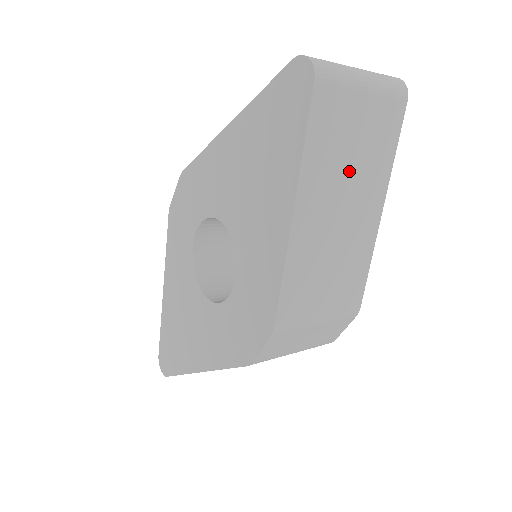
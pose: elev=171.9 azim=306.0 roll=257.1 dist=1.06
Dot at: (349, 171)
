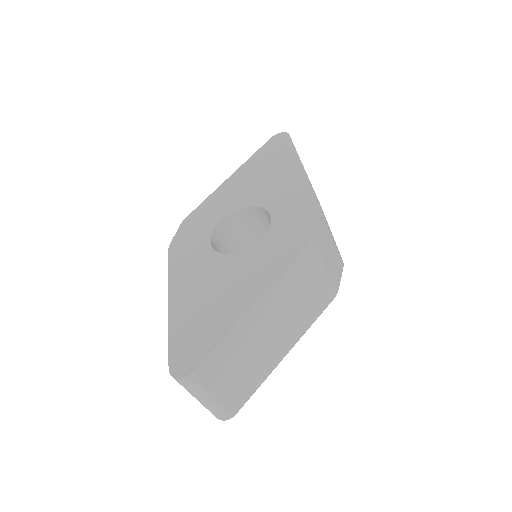
Dot at: occluded
